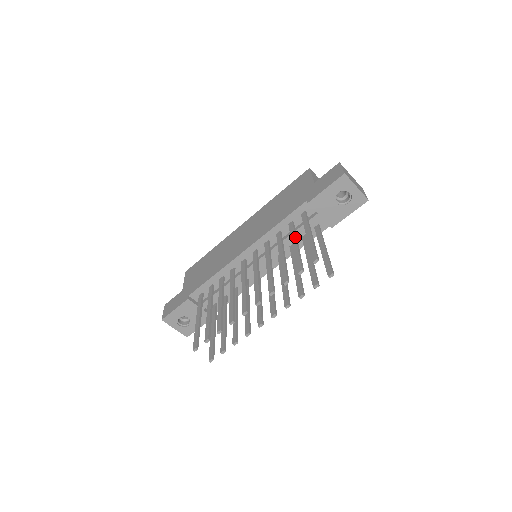
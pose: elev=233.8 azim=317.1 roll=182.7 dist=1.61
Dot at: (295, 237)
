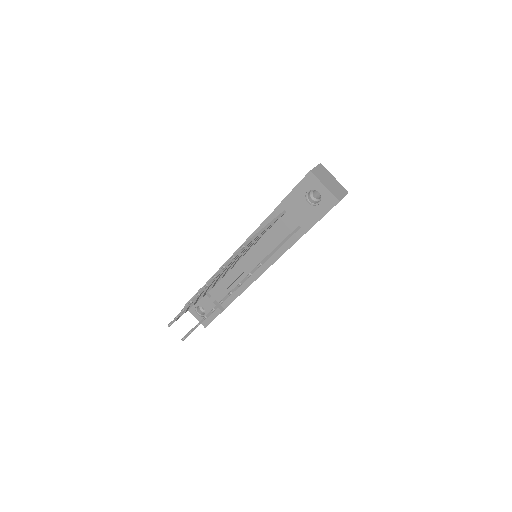
Dot at: occluded
